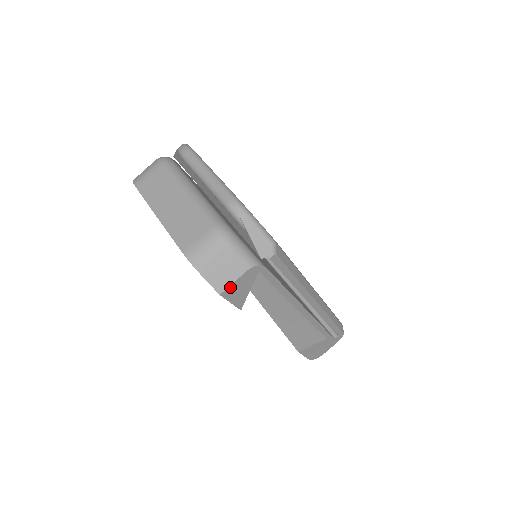
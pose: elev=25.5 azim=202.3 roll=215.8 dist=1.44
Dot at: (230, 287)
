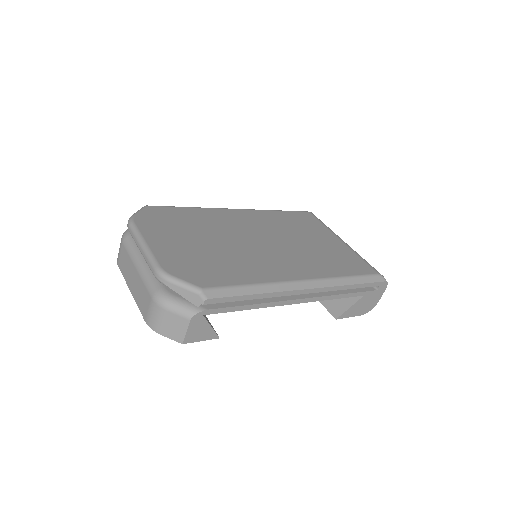
Dot at: (187, 336)
